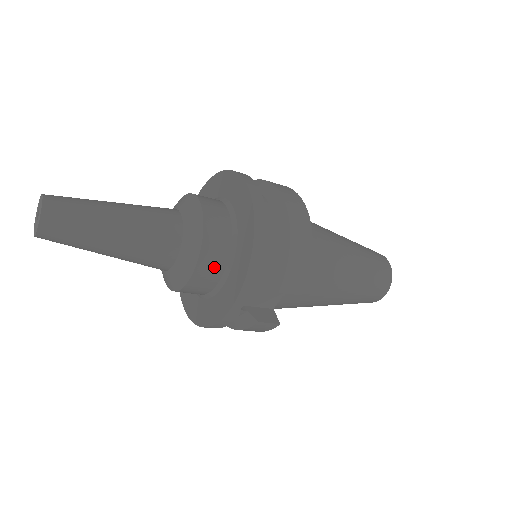
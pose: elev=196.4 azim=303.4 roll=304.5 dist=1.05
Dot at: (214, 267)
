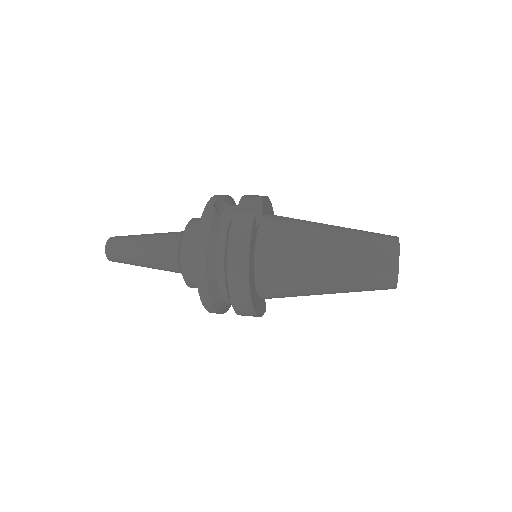
Dot at: occluded
